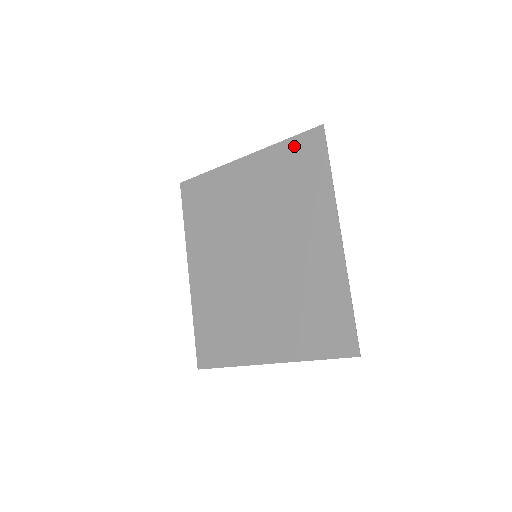
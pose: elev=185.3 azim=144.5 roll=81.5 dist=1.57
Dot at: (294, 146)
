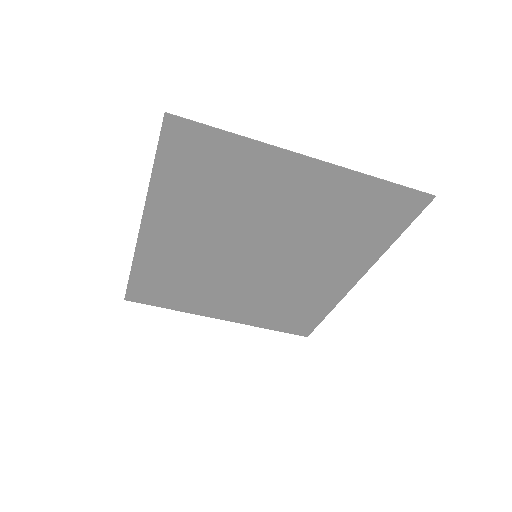
Dot at: (386, 194)
